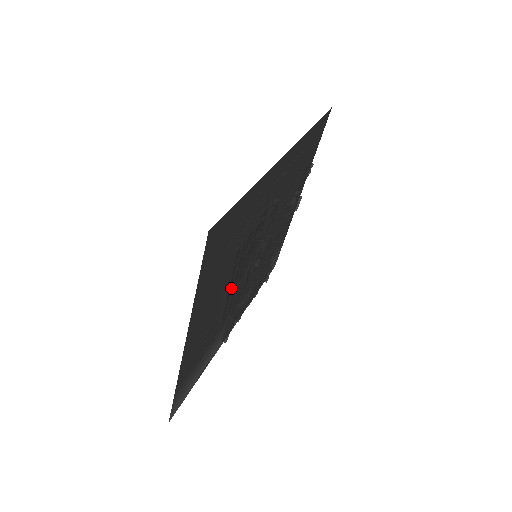
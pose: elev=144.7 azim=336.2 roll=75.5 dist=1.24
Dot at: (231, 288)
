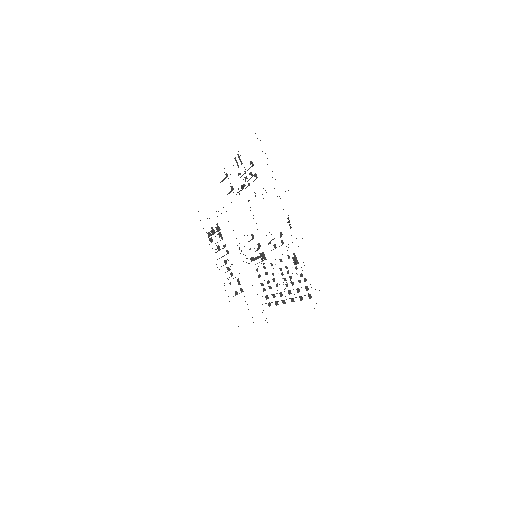
Dot at: occluded
